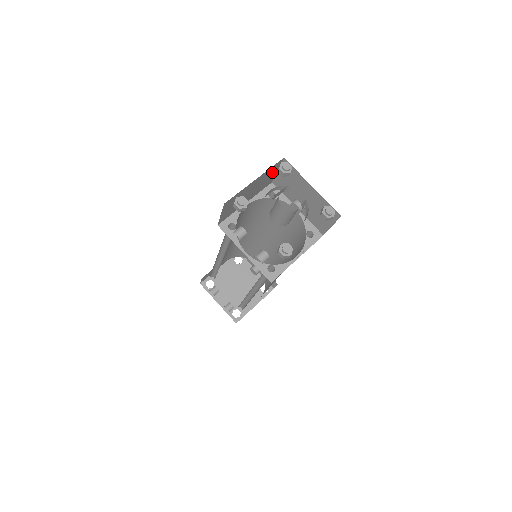
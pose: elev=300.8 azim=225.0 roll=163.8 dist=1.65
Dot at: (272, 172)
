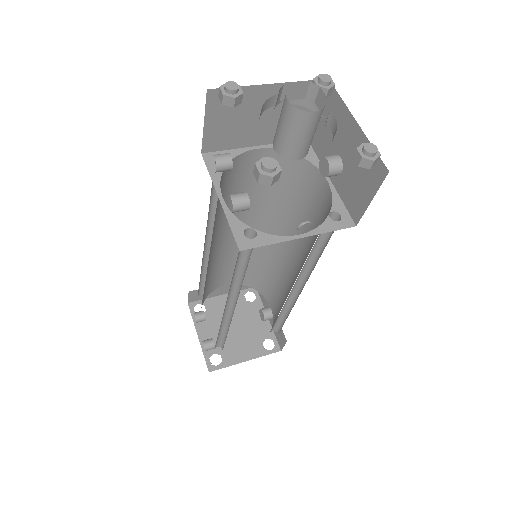
Dot at: occluded
